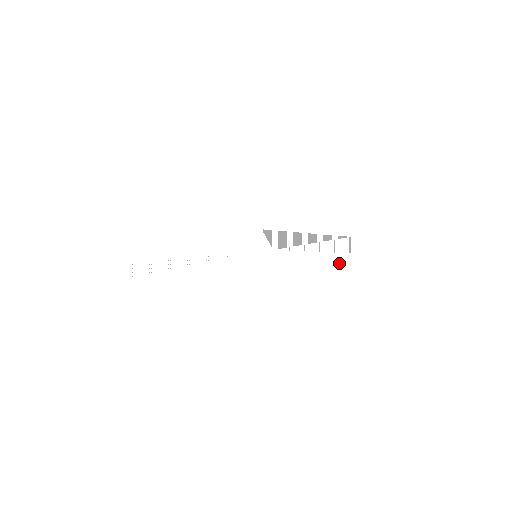
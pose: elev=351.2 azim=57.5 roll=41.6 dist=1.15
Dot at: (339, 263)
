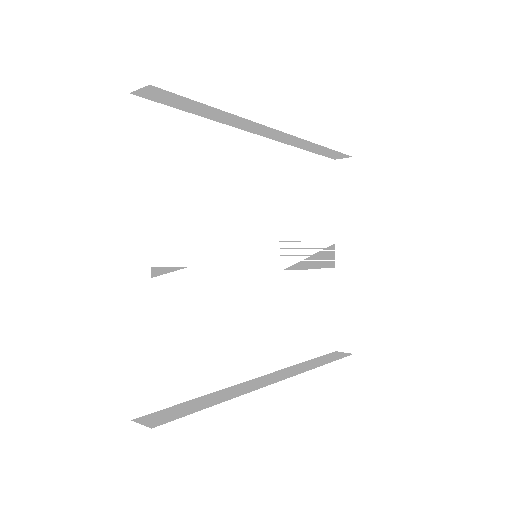
Dot at: (315, 276)
